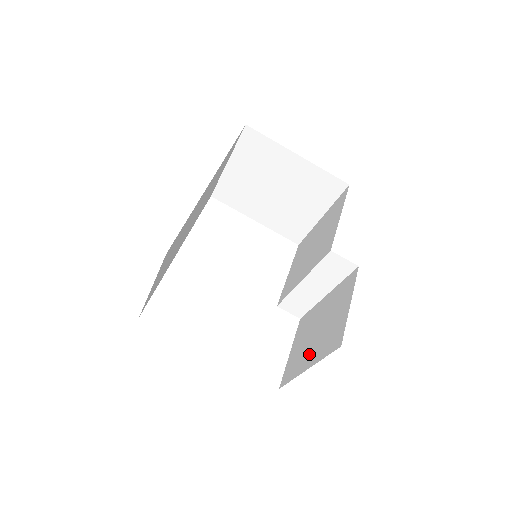
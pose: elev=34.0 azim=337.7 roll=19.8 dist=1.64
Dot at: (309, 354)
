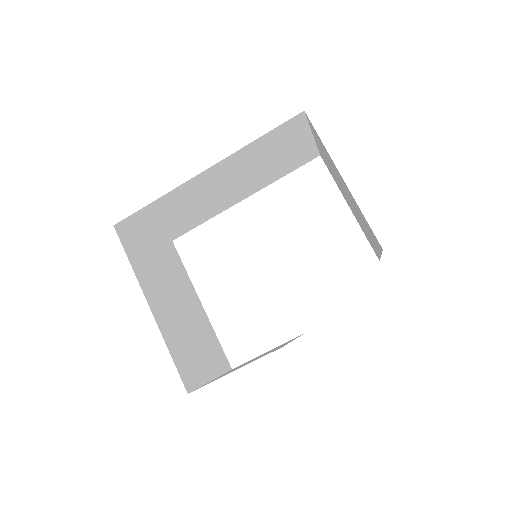
Dot at: occluded
